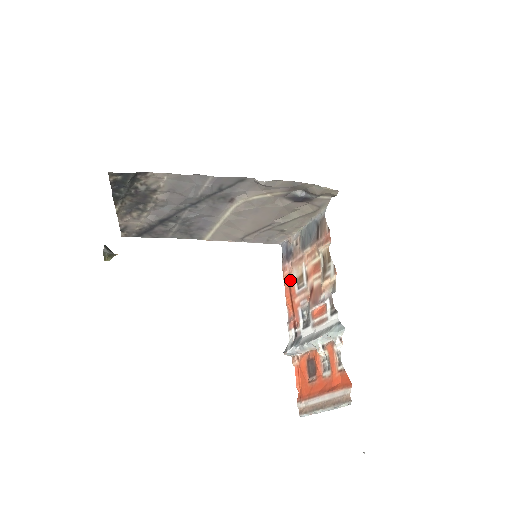
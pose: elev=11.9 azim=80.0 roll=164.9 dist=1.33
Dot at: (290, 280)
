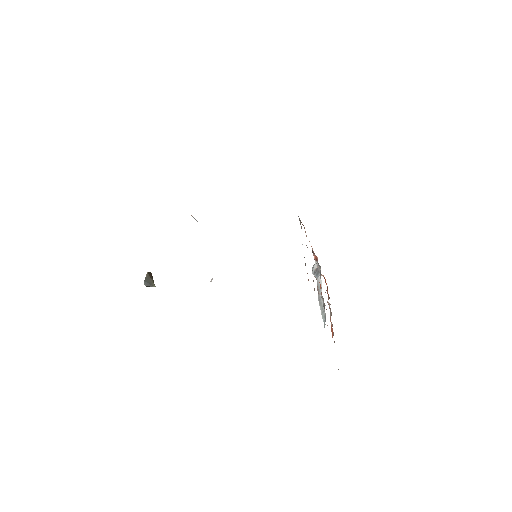
Dot at: occluded
